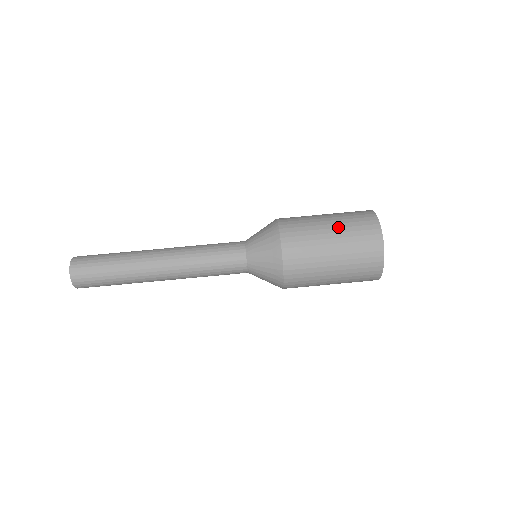
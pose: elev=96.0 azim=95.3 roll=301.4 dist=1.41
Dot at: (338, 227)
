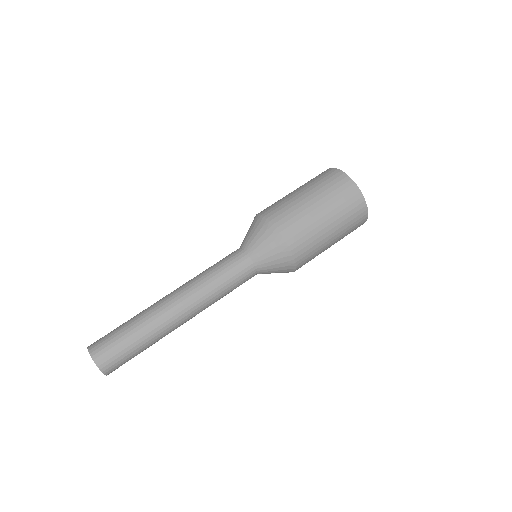
Dot at: (307, 188)
